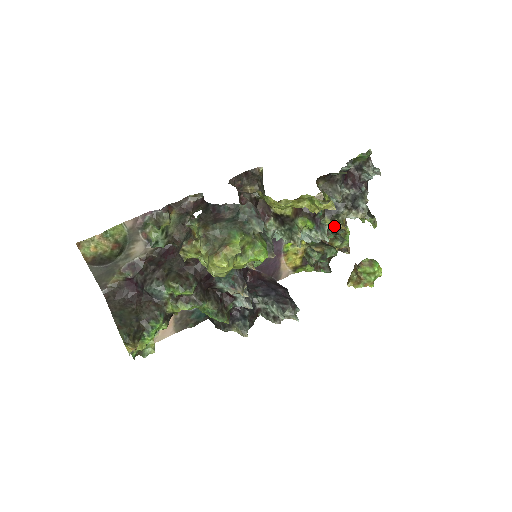
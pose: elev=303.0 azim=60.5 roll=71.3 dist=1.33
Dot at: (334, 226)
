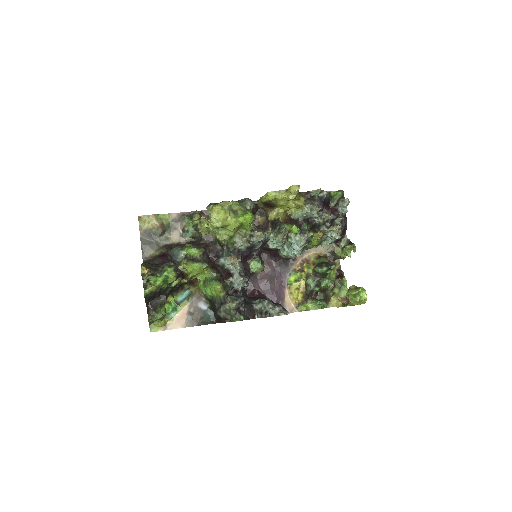
Dot at: (328, 263)
